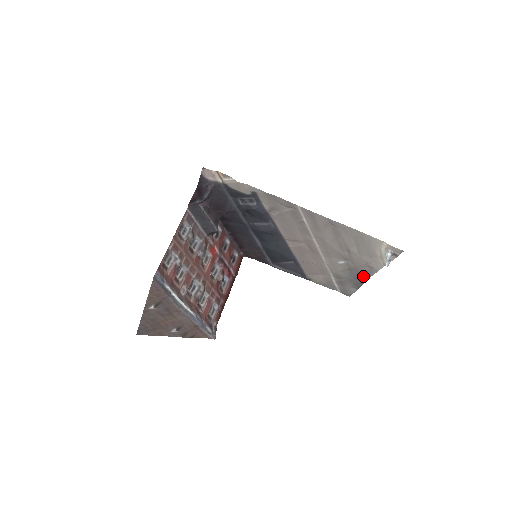
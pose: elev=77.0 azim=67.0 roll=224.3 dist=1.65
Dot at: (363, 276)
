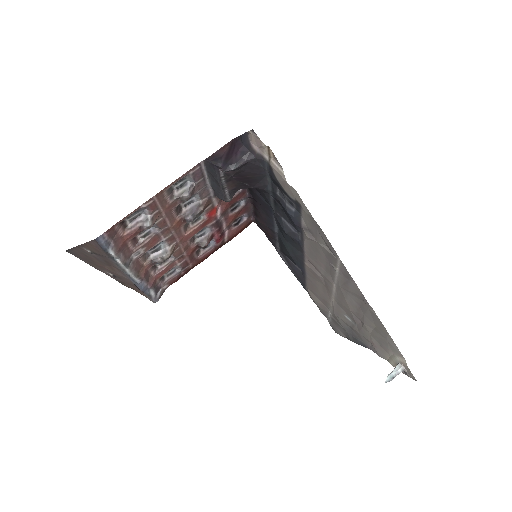
Dot at: (360, 341)
